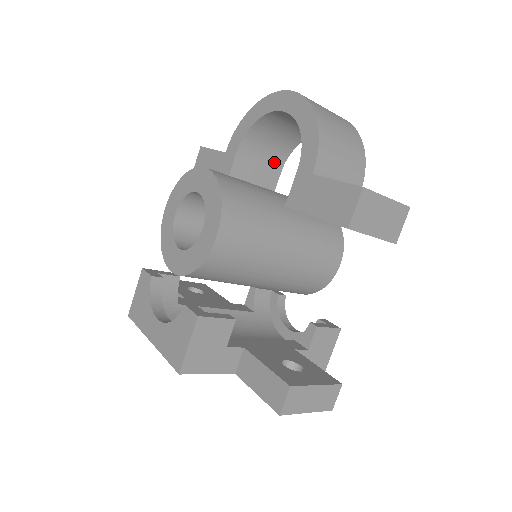
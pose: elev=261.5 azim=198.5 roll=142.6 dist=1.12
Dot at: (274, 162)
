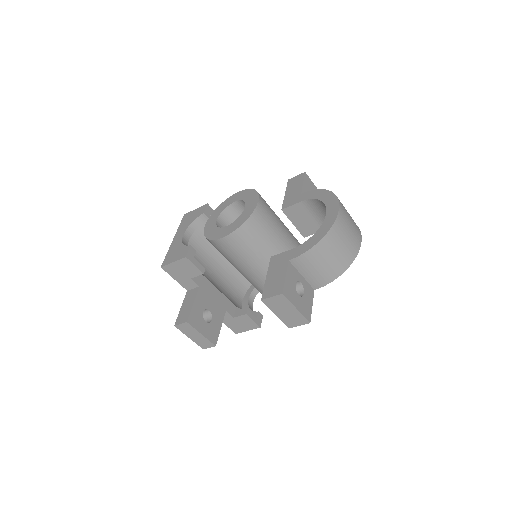
Dot at: occluded
